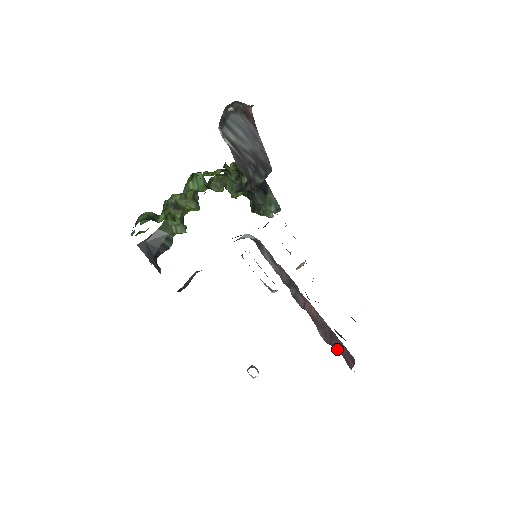
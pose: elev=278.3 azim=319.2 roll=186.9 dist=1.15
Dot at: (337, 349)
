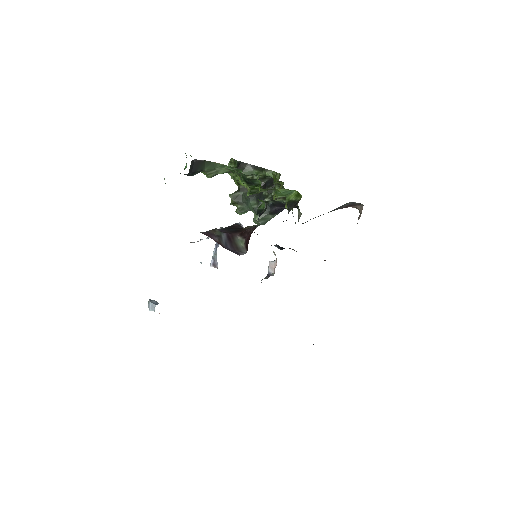
Dot at: occluded
